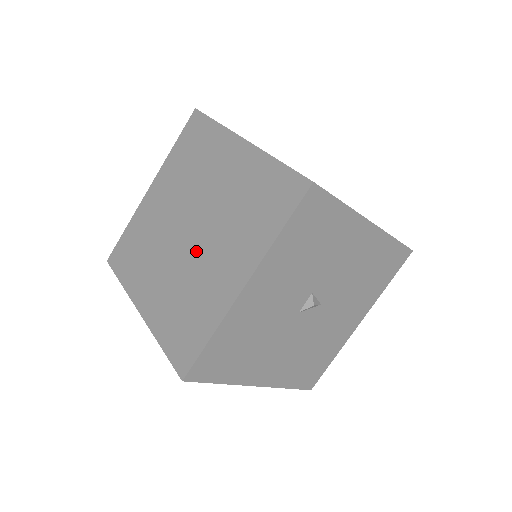
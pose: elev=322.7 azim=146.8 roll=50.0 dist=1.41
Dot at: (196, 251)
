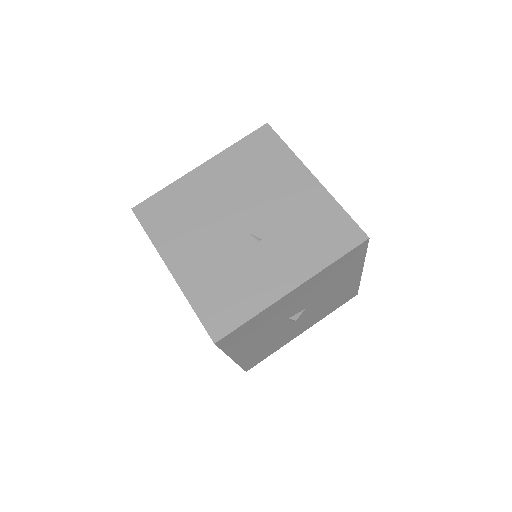
Dot at: occluded
